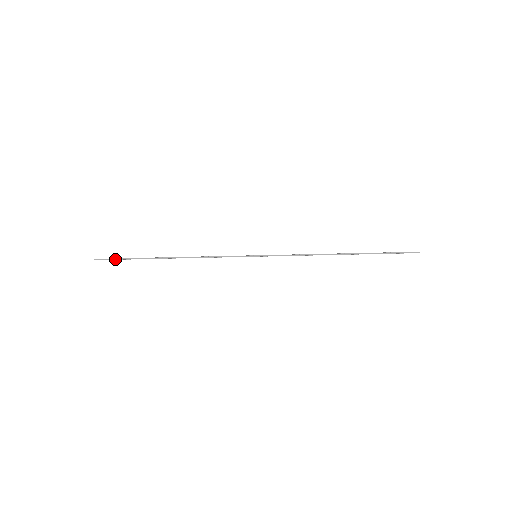
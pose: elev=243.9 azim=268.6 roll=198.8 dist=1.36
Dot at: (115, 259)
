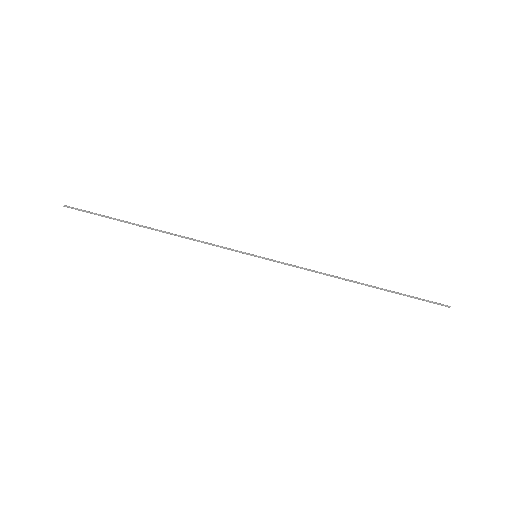
Dot at: (89, 212)
